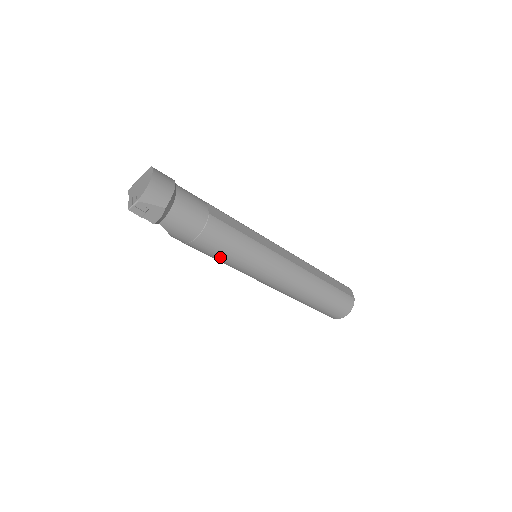
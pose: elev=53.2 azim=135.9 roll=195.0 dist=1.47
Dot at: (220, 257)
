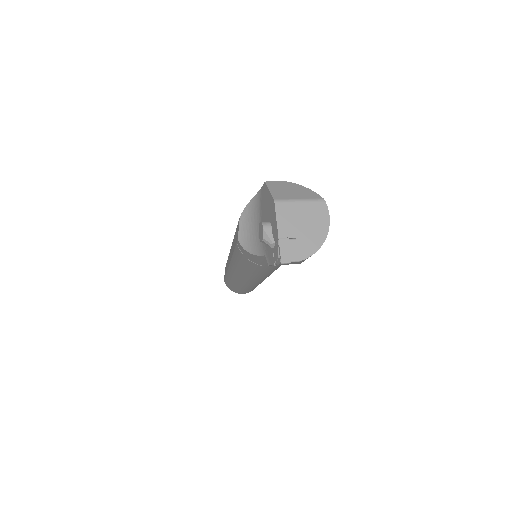
Dot at: (249, 270)
